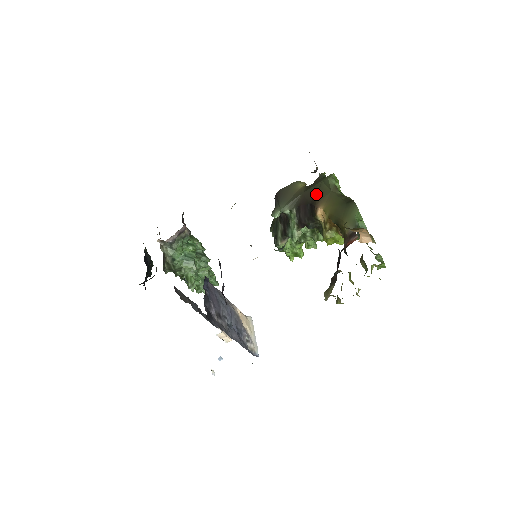
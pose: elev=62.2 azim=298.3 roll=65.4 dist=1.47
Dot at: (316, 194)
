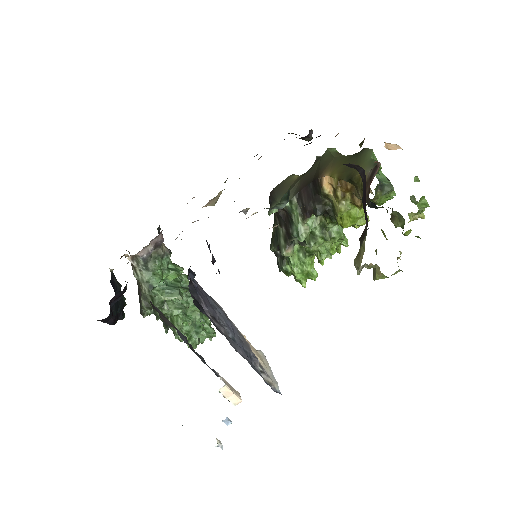
Dot at: (317, 170)
